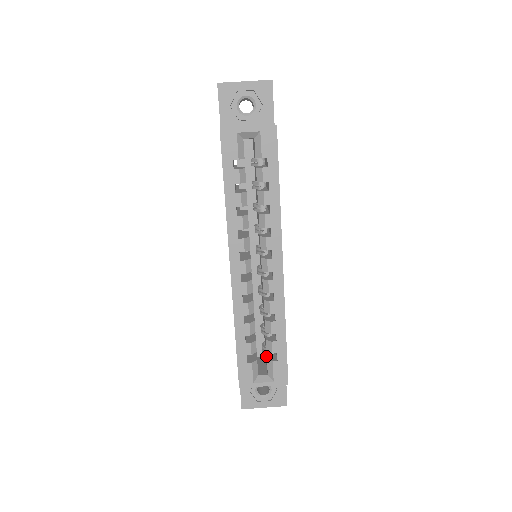
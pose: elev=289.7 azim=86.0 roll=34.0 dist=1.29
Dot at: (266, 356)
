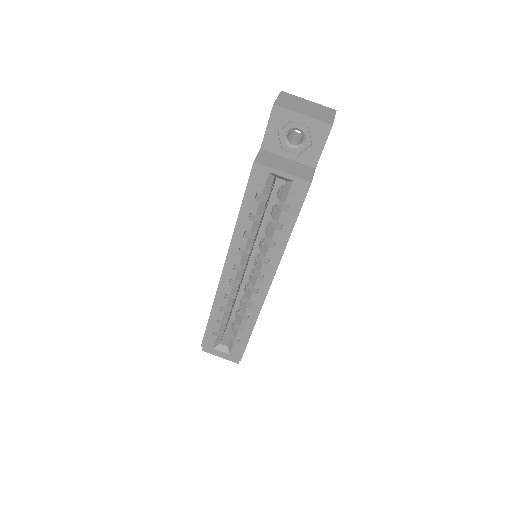
Dot at: (232, 333)
